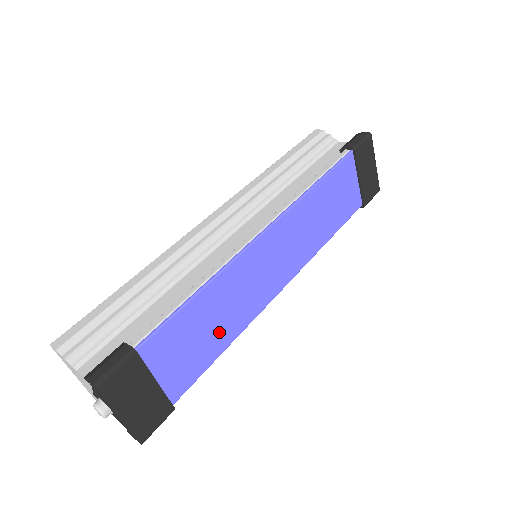
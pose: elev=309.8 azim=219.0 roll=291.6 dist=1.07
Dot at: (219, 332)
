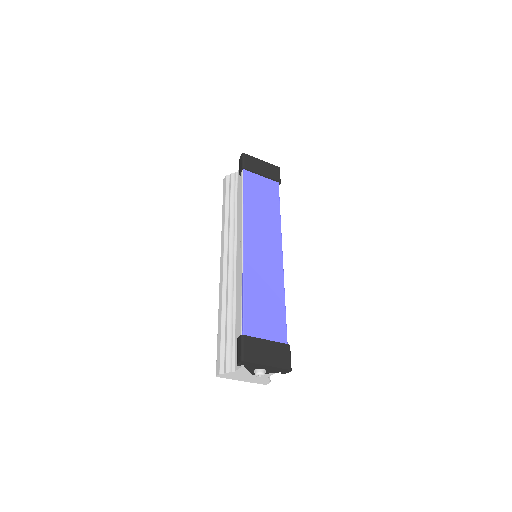
Dot at: (273, 299)
